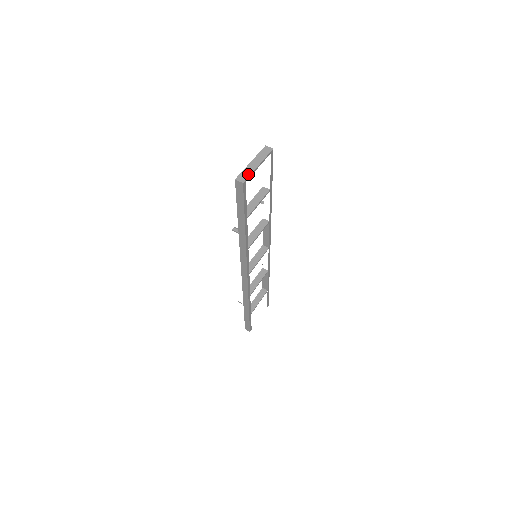
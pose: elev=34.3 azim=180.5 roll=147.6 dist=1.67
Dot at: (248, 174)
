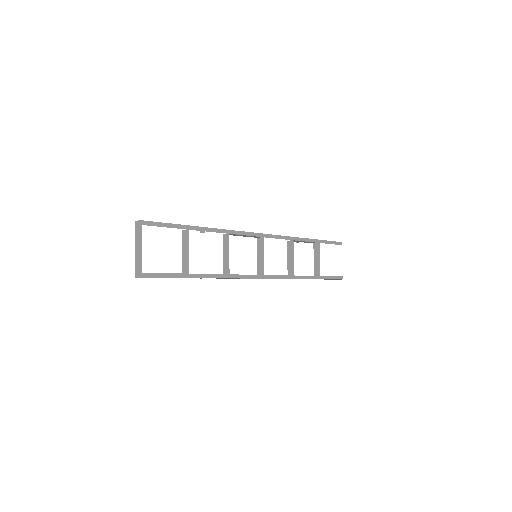
Dot at: (138, 265)
